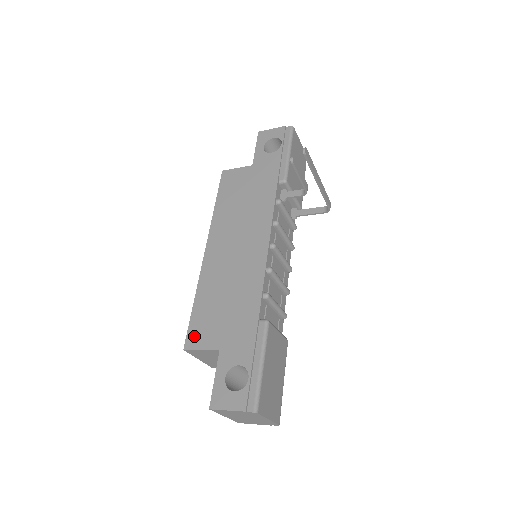
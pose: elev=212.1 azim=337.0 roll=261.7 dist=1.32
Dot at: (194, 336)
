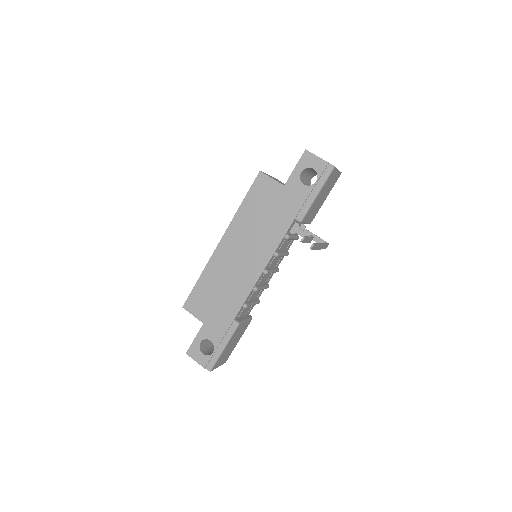
Dot at: (191, 303)
